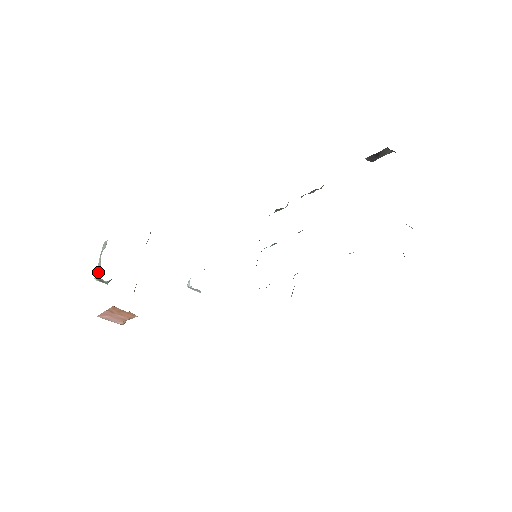
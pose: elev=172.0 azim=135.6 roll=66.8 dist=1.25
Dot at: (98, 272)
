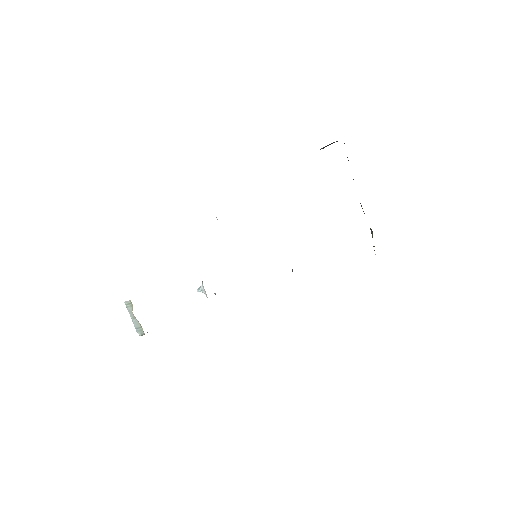
Dot at: (142, 331)
